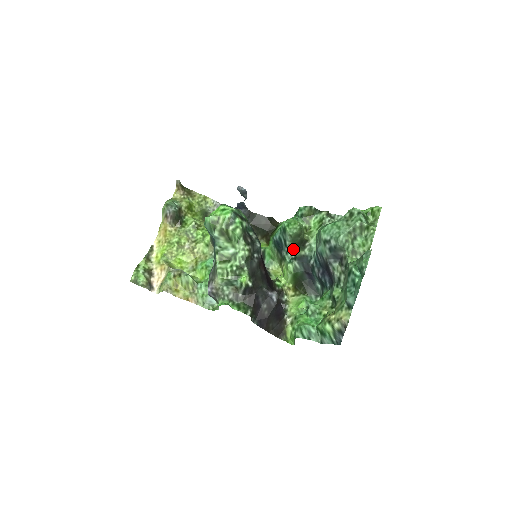
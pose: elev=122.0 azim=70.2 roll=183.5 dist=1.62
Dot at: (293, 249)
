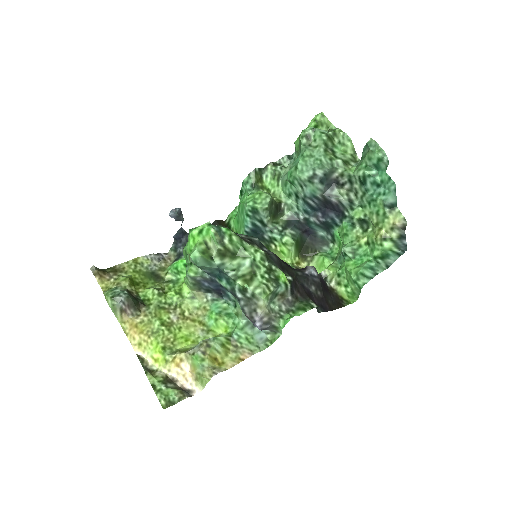
Dot at: (274, 222)
